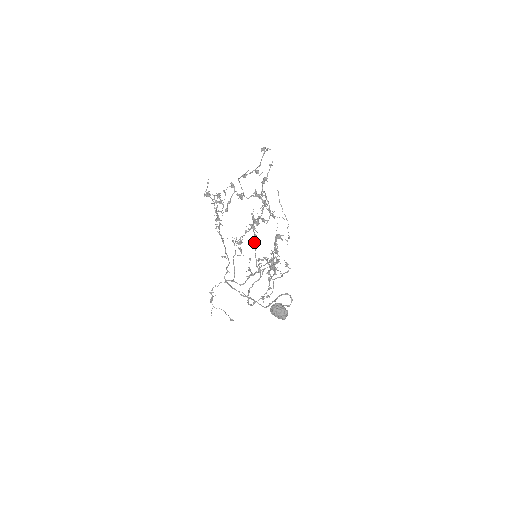
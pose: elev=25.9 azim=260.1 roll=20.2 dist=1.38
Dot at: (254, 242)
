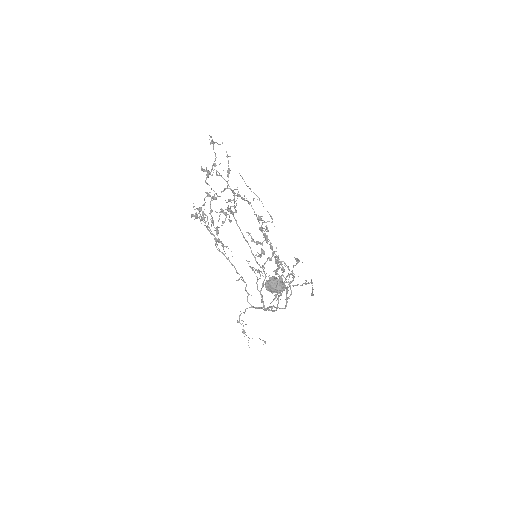
Dot at: (244, 238)
